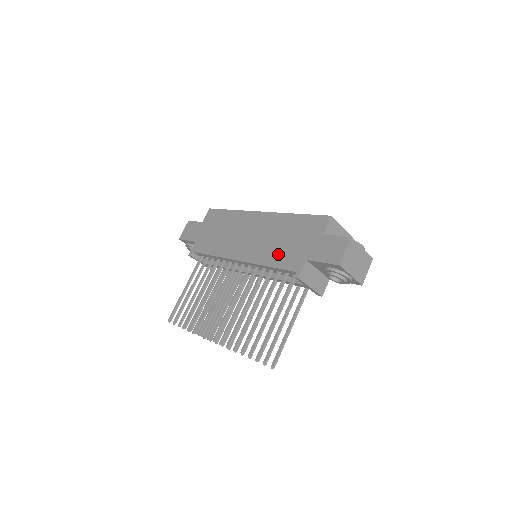
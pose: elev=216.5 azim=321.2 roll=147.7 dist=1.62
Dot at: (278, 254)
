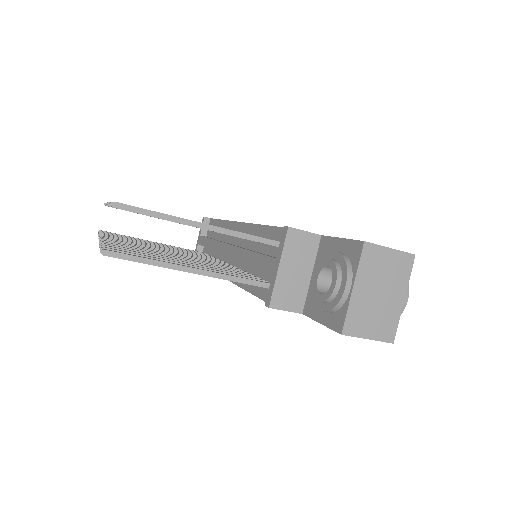
Dot at: occluded
